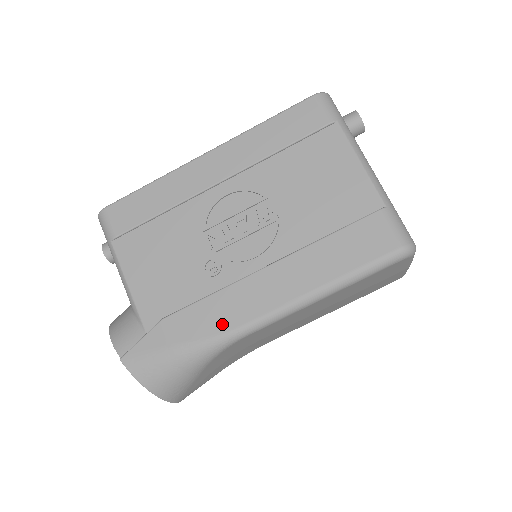
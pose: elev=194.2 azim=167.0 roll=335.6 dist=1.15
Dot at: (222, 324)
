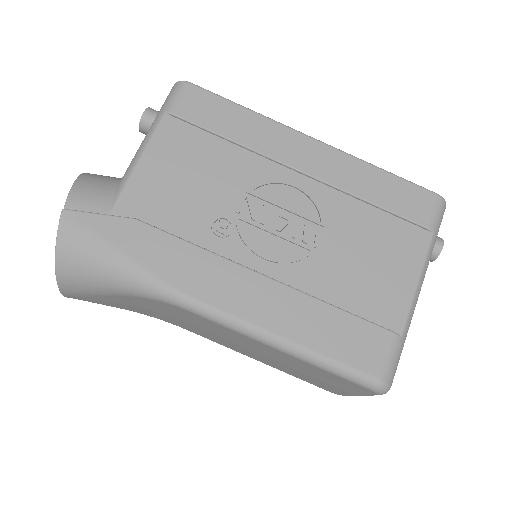
Dot at: (180, 279)
